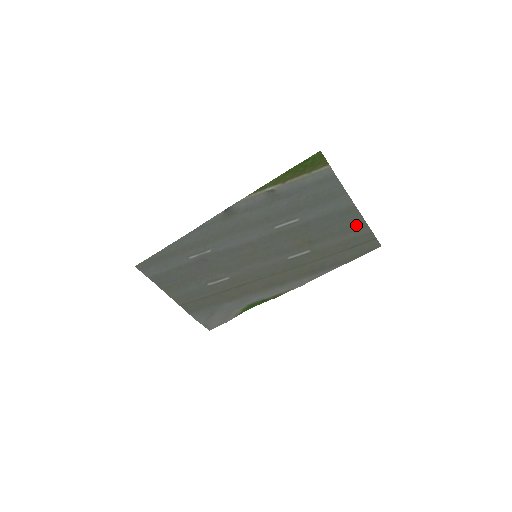
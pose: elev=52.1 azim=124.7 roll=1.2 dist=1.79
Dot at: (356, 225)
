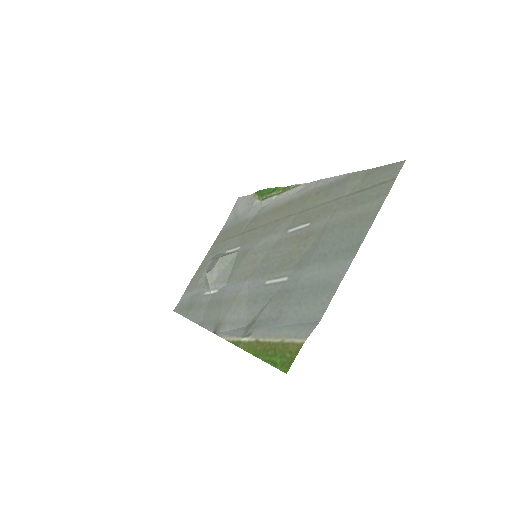
Dot at: (361, 222)
